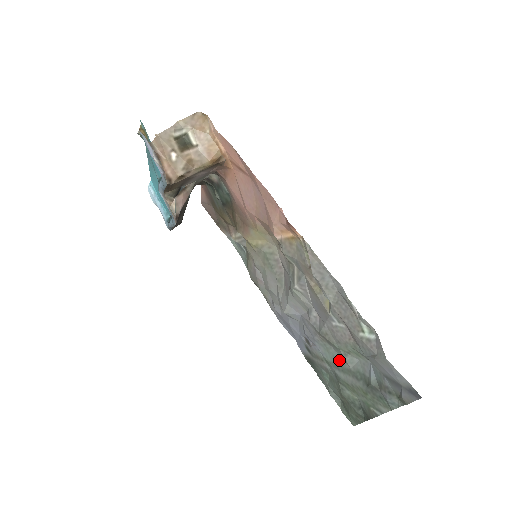
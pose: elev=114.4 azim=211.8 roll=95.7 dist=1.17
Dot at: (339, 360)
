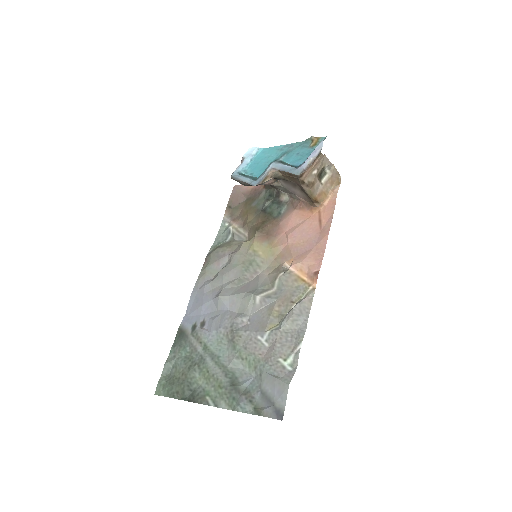
Dot at: (223, 355)
